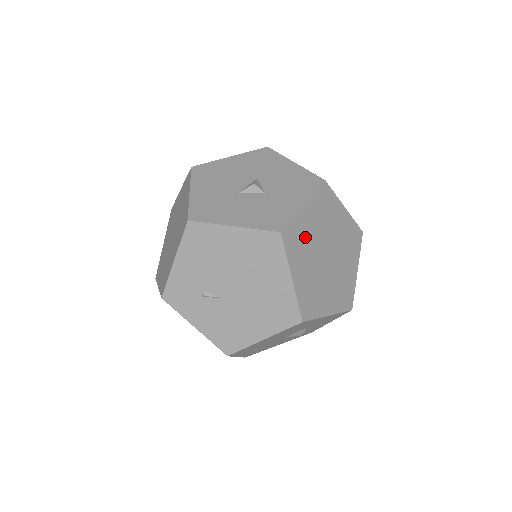
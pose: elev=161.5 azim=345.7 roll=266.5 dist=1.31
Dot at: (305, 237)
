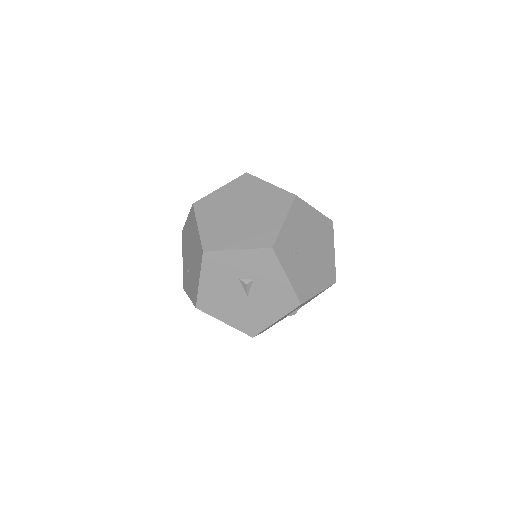
Dot at: (217, 204)
